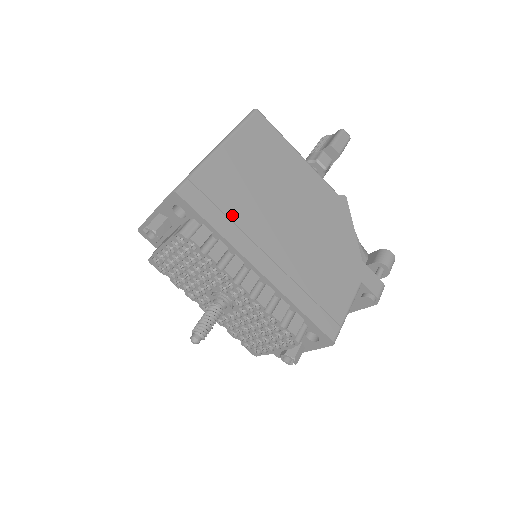
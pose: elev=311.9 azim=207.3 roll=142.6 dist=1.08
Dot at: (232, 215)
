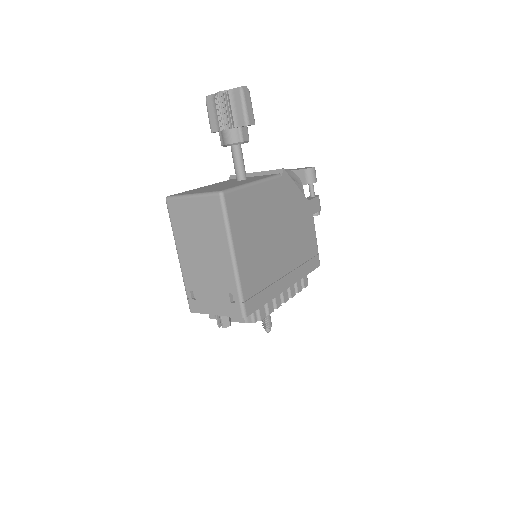
Dot at: (265, 284)
